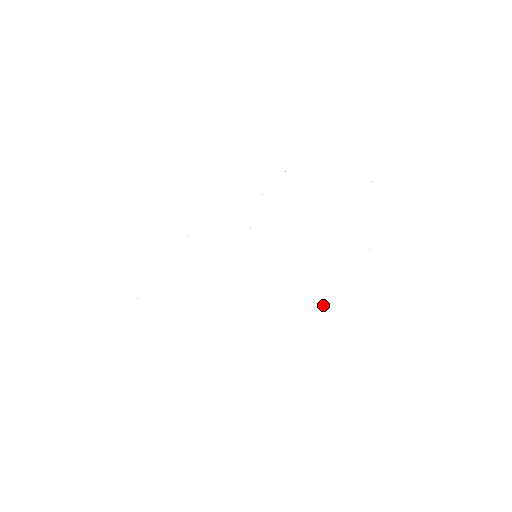
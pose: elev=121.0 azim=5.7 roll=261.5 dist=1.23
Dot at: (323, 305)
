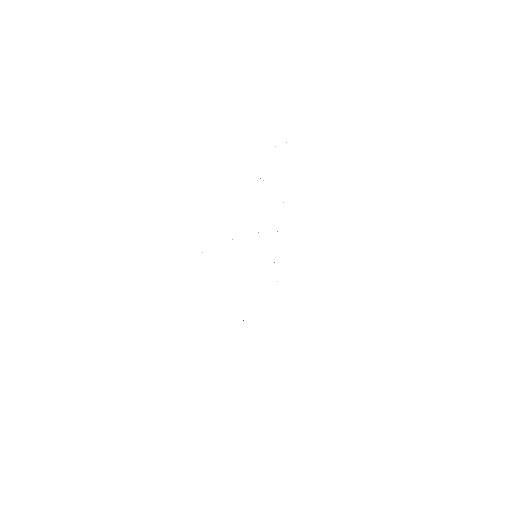
Dot at: occluded
